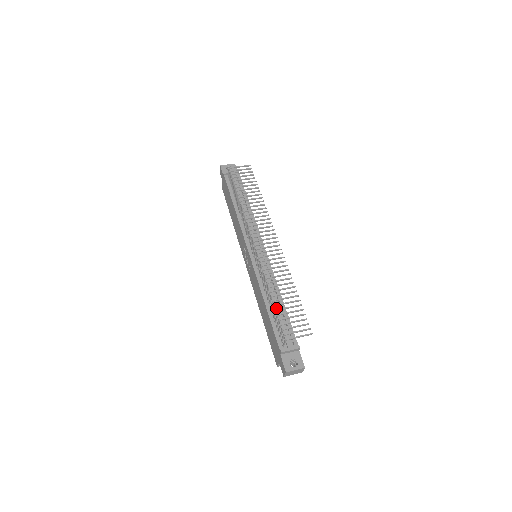
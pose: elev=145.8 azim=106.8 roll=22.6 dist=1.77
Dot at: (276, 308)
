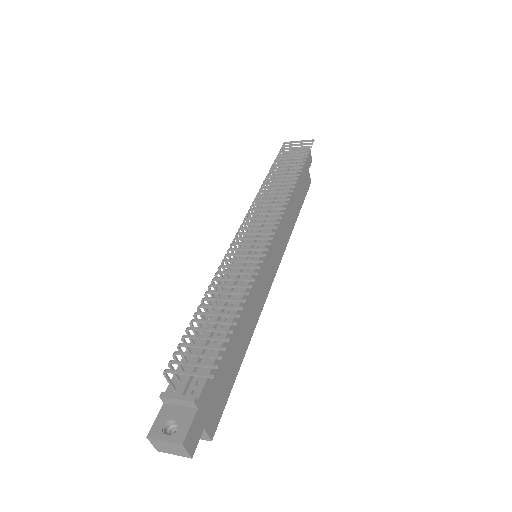
Dot at: (210, 325)
